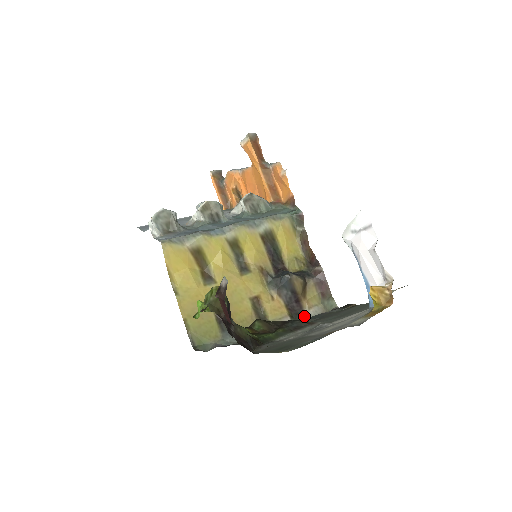
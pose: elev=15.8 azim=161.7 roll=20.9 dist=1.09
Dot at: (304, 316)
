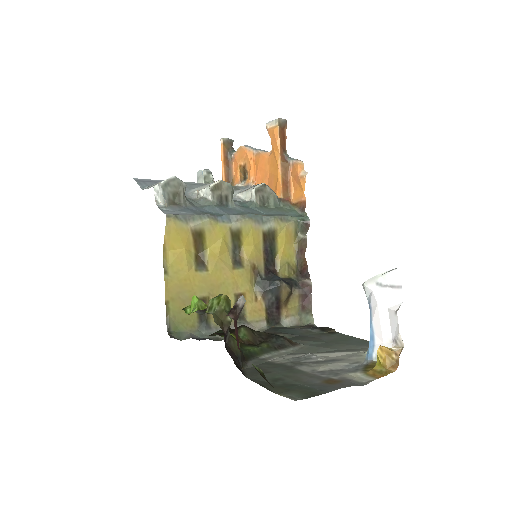
Dot at: (279, 323)
